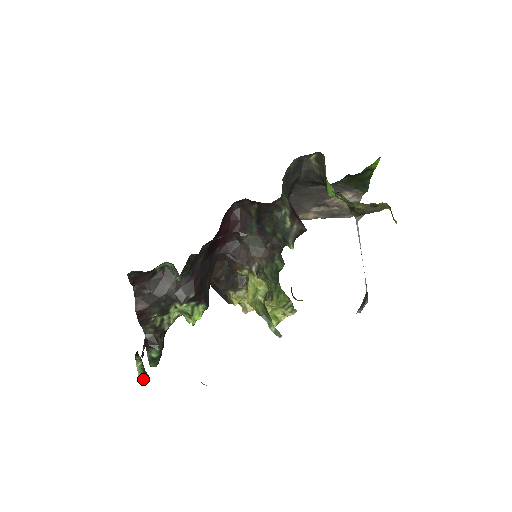
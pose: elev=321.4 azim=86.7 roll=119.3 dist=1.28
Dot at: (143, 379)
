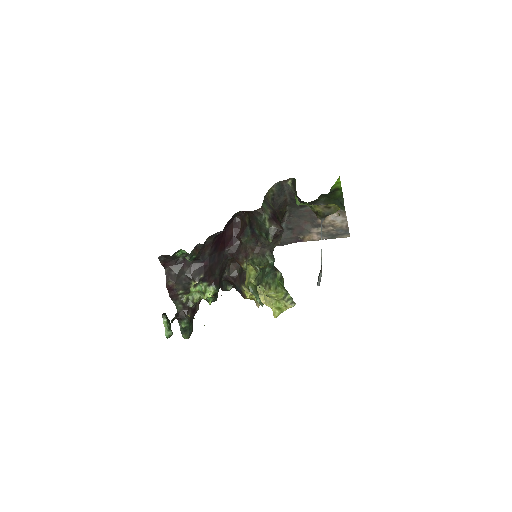
Dot at: (168, 333)
